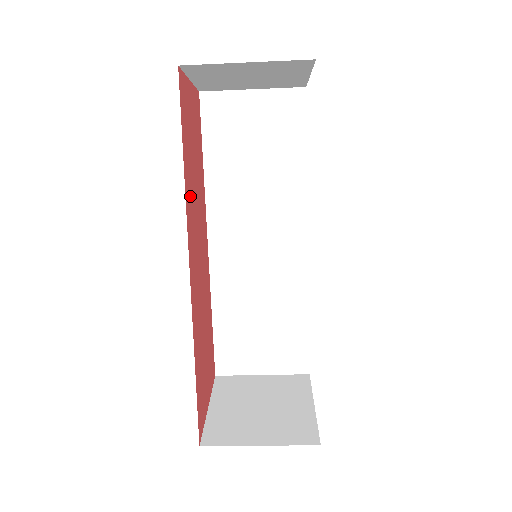
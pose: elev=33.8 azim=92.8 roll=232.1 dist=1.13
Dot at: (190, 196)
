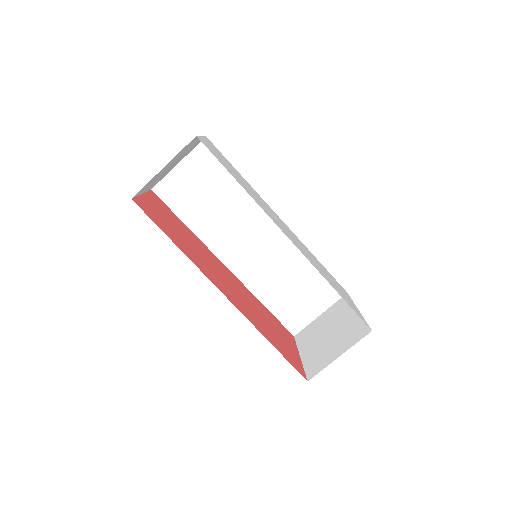
Dot at: (193, 256)
